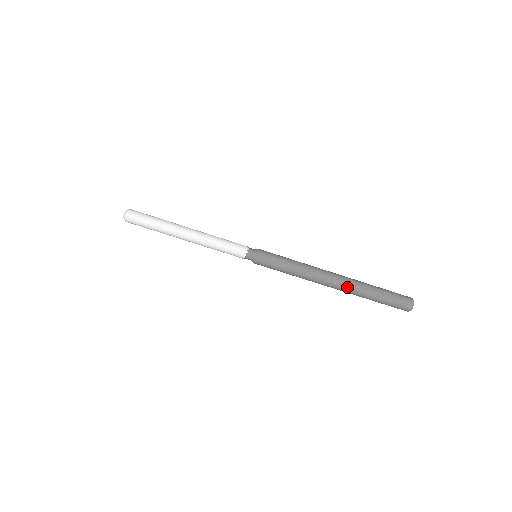
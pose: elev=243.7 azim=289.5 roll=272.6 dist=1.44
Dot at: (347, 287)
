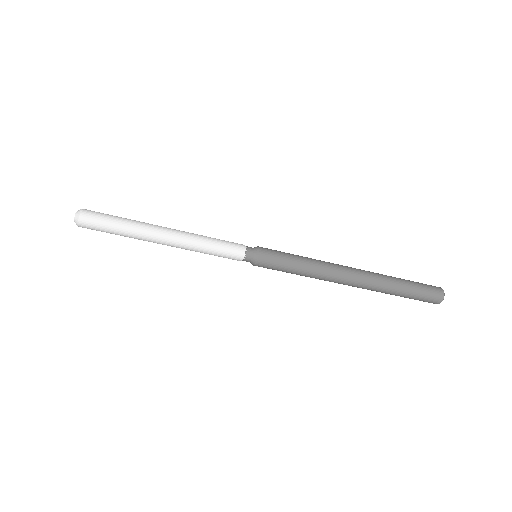
Dot at: occluded
